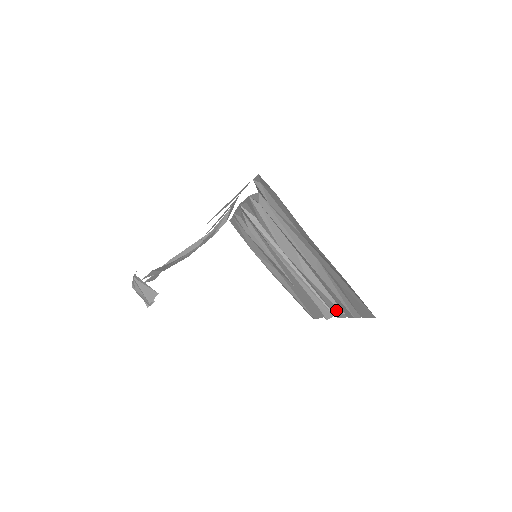
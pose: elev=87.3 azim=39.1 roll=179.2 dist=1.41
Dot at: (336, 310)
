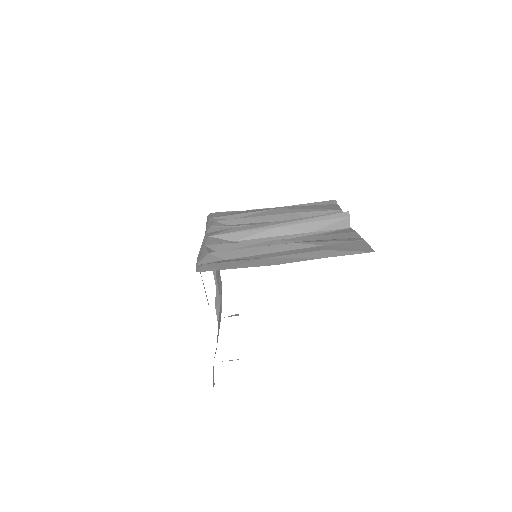
Dot at: occluded
